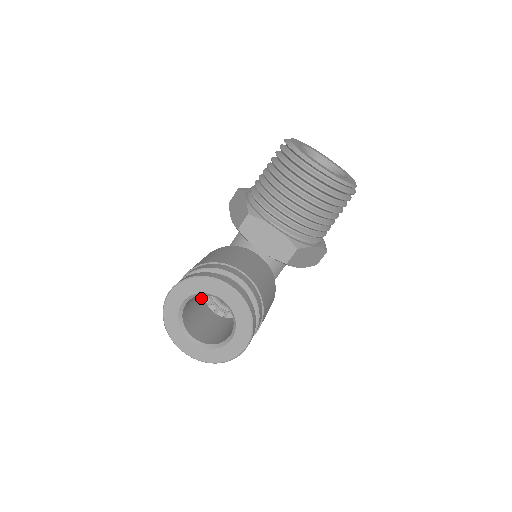
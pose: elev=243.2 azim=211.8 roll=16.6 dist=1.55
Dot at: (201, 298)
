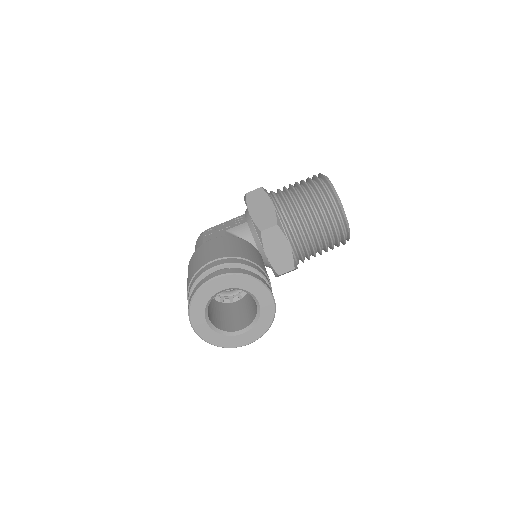
Dot at: occluded
